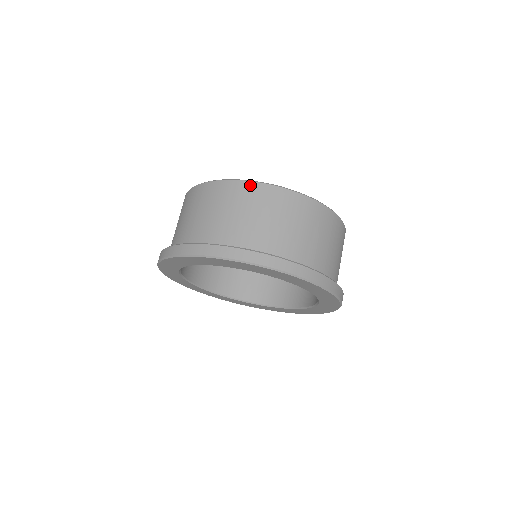
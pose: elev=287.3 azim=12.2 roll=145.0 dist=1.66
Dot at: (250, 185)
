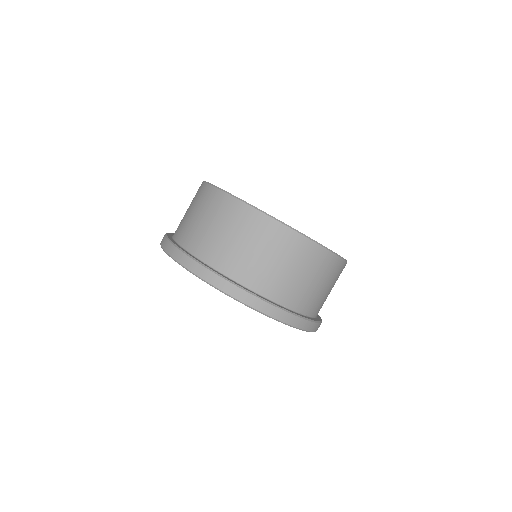
Dot at: (331, 257)
